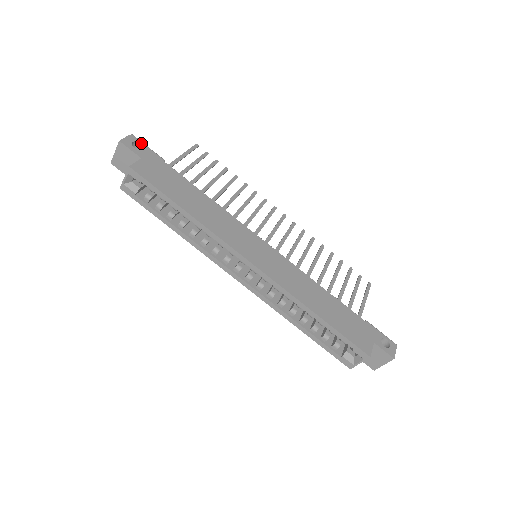
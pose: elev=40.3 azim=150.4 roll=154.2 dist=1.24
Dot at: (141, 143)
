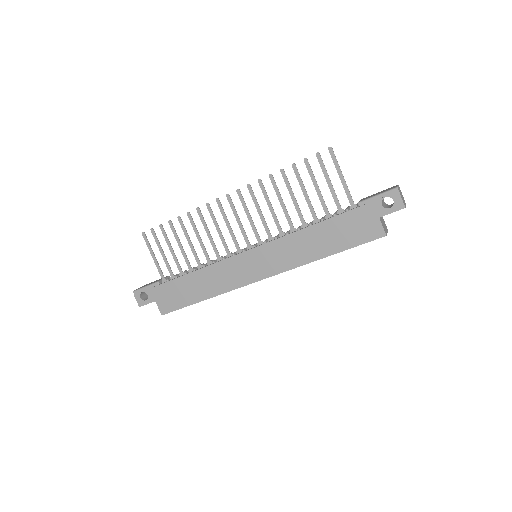
Dot at: (142, 292)
